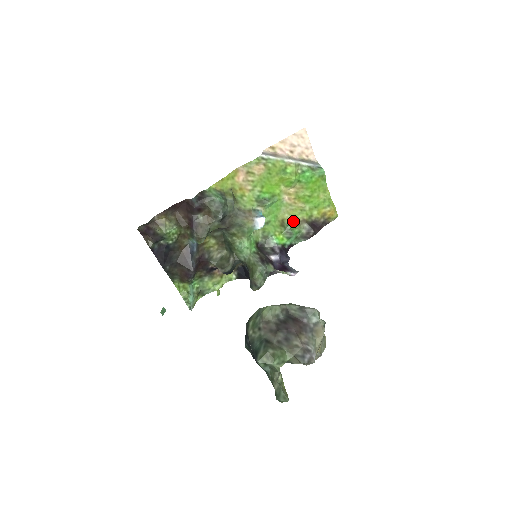
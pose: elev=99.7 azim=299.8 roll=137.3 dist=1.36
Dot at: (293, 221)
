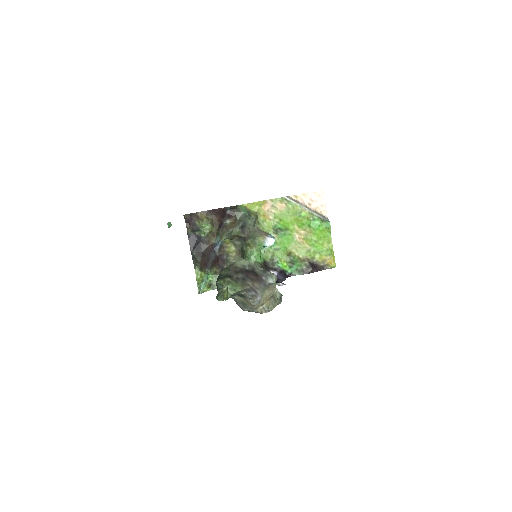
Dot at: (298, 257)
